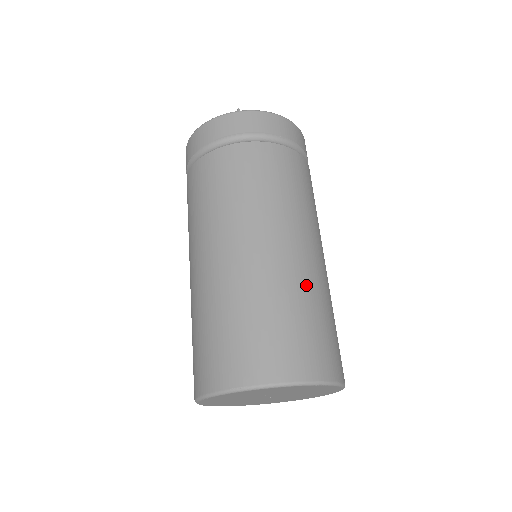
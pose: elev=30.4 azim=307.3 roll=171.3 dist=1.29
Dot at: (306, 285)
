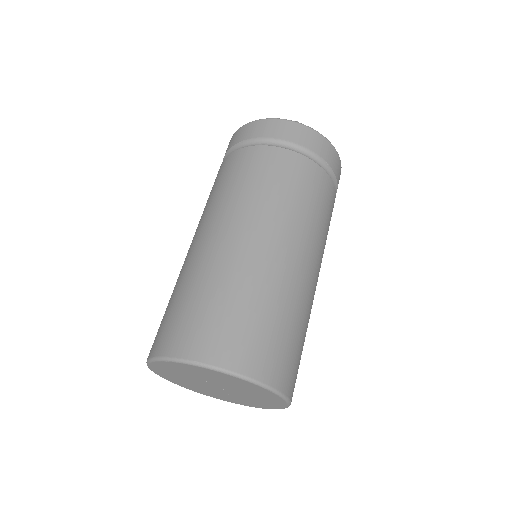
Dot at: (297, 300)
